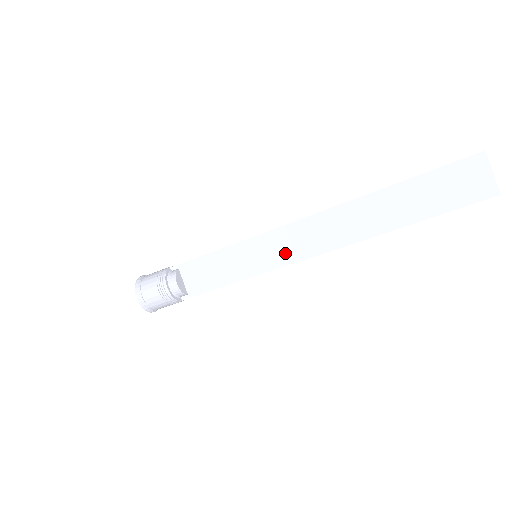
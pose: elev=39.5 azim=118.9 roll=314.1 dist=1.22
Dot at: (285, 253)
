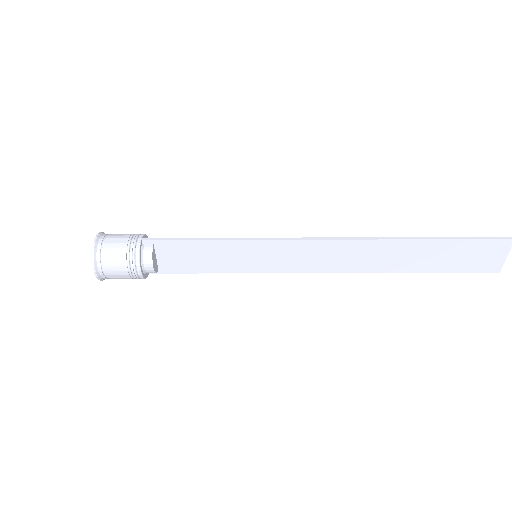
Dot at: (290, 263)
